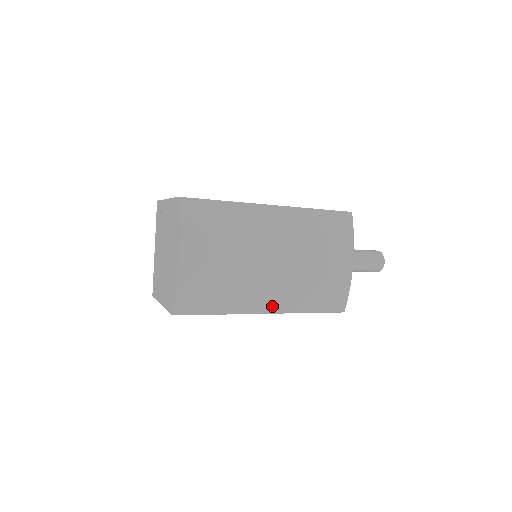
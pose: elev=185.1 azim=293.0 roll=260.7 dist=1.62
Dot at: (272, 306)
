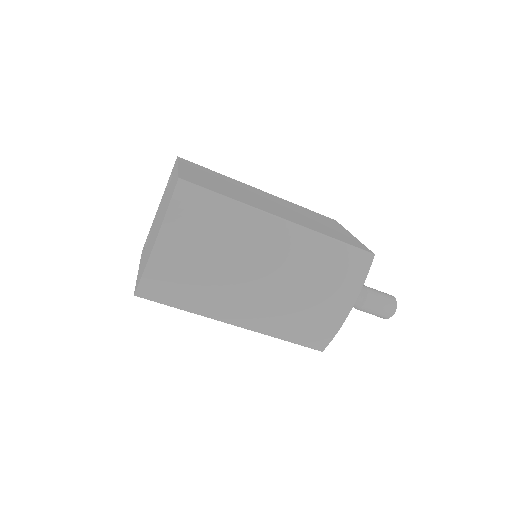
Dot at: (244, 321)
